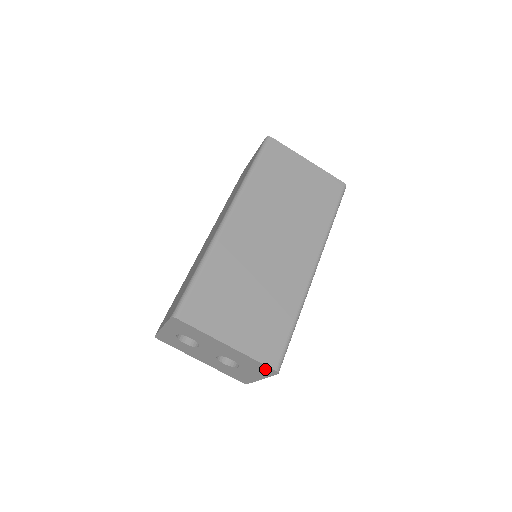
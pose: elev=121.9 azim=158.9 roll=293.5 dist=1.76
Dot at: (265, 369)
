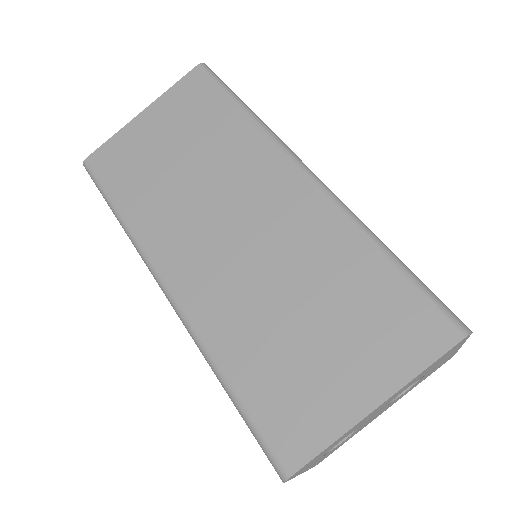
Dot at: (451, 350)
